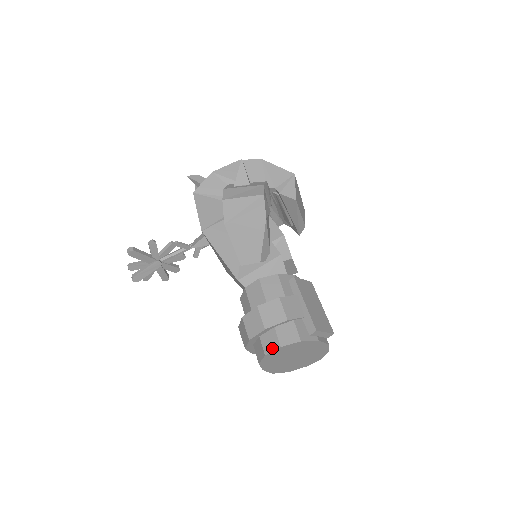
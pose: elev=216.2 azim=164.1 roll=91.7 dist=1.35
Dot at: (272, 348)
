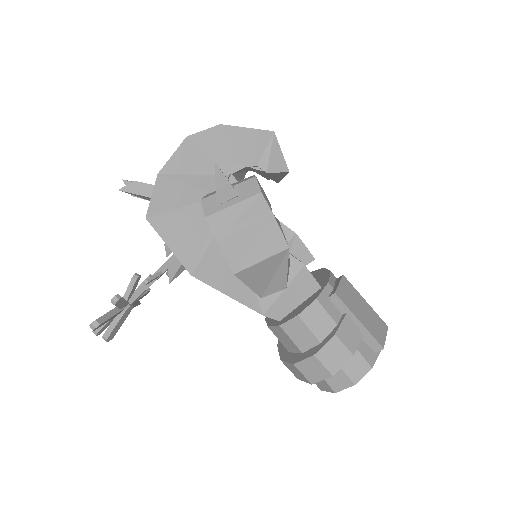
Dot at: (343, 387)
